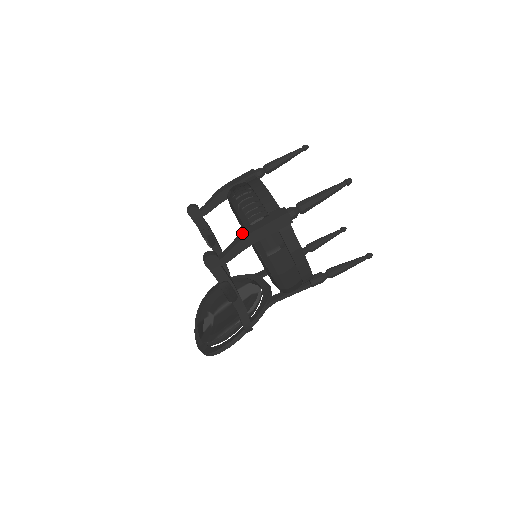
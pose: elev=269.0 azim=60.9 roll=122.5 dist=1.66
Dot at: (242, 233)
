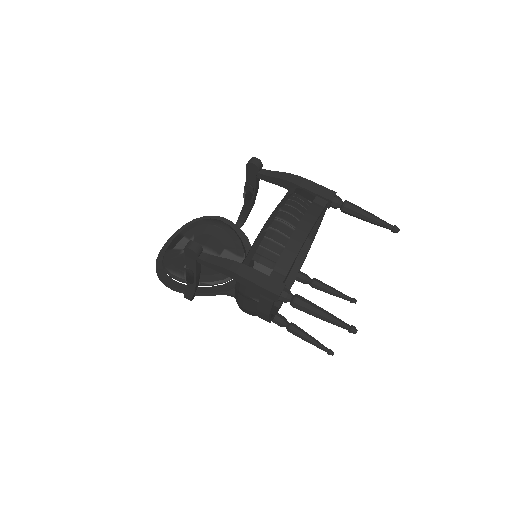
Dot at: (234, 263)
